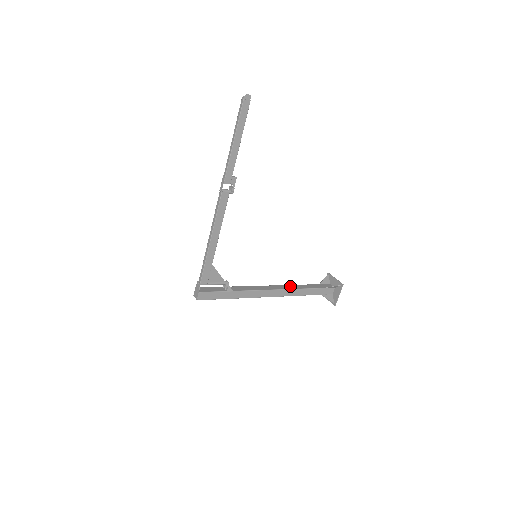
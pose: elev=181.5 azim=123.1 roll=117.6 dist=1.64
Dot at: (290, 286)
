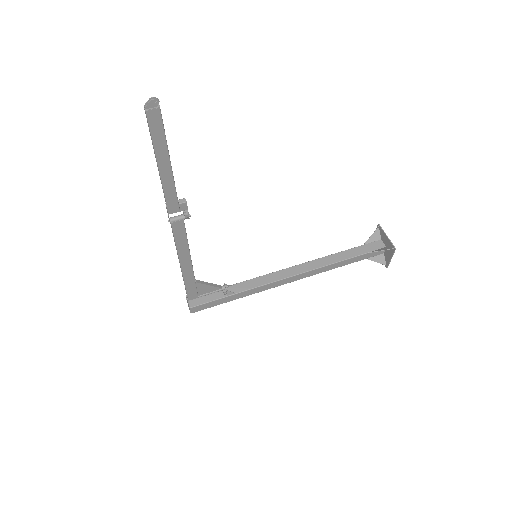
Dot at: (318, 262)
